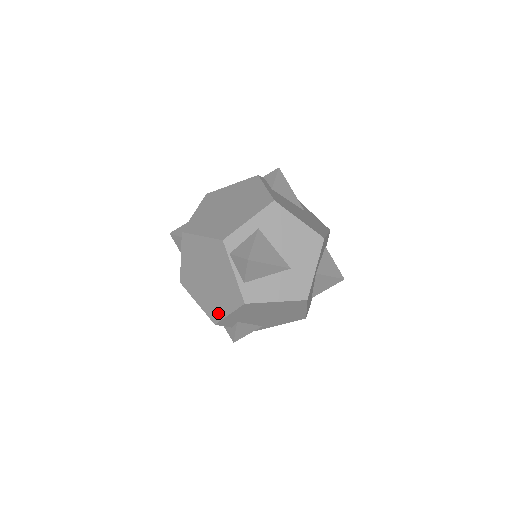
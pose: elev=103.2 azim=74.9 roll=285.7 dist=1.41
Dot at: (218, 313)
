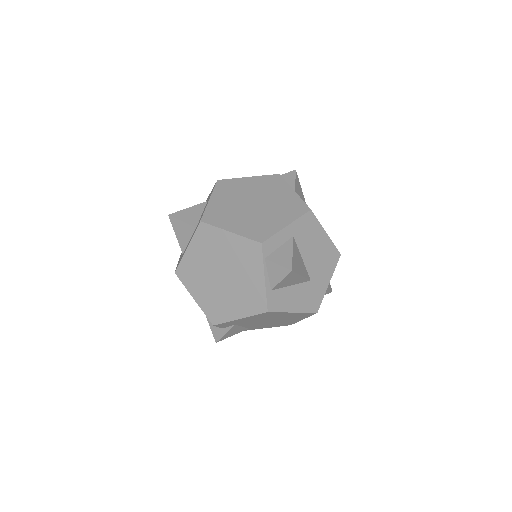
Dot at: (223, 315)
